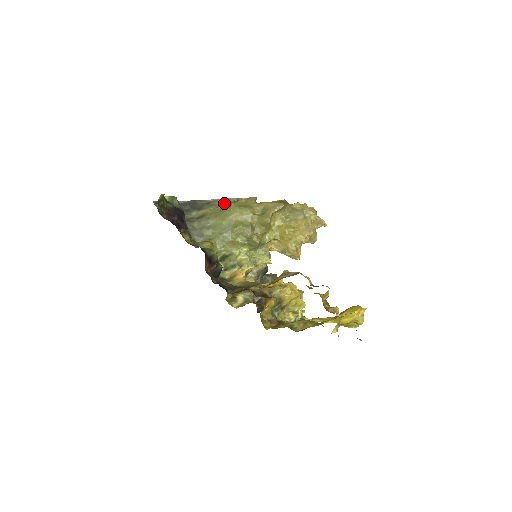
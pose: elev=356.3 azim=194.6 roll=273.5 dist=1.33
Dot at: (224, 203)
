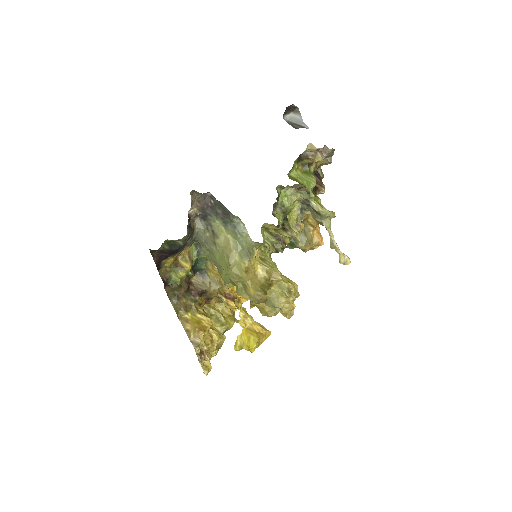
Dot at: (242, 242)
